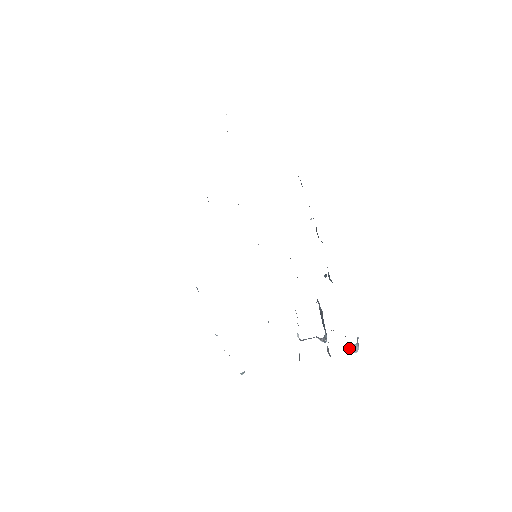
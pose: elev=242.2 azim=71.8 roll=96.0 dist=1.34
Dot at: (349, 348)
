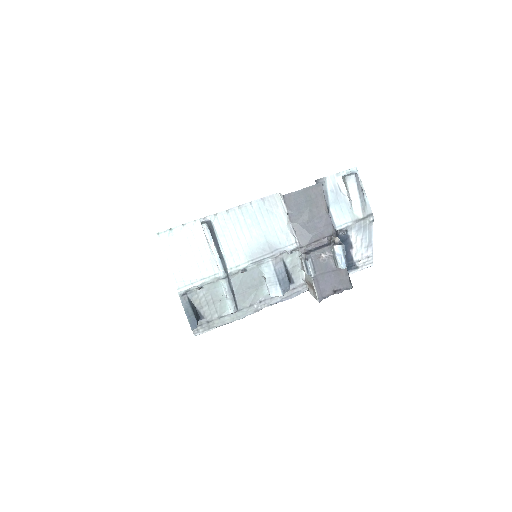
Dot at: (344, 177)
